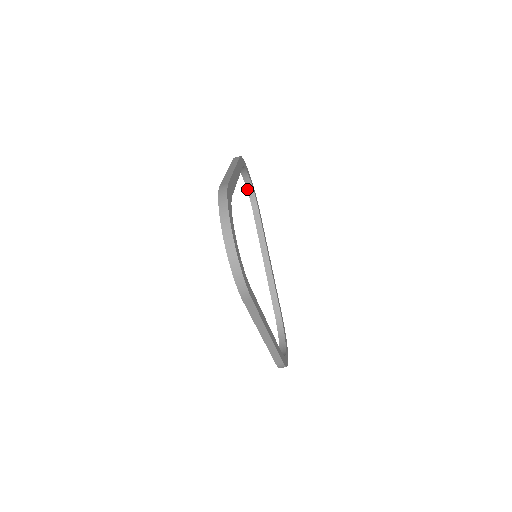
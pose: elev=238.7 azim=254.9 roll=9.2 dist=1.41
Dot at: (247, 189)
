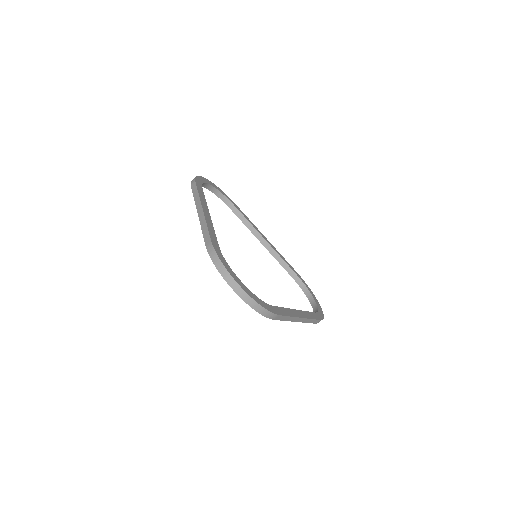
Dot at: occluded
